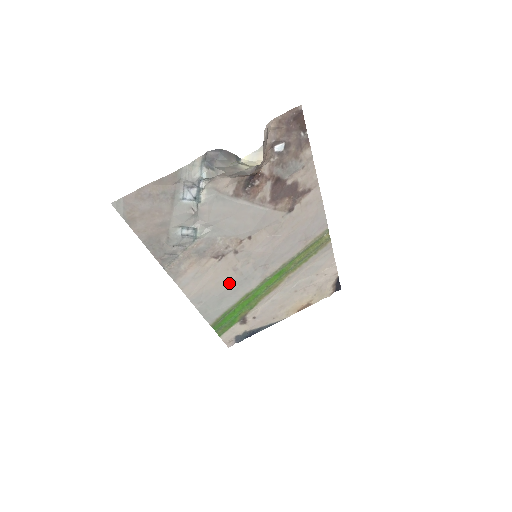
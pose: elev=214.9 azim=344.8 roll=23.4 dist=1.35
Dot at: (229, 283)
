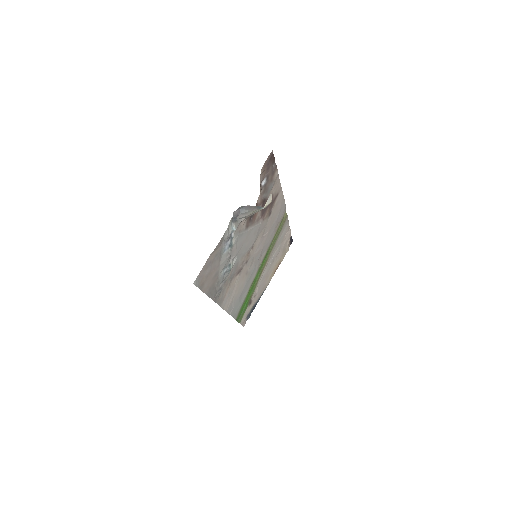
Dot at: (244, 284)
